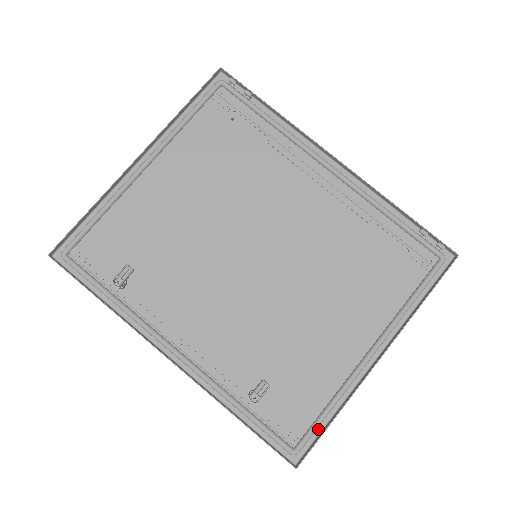
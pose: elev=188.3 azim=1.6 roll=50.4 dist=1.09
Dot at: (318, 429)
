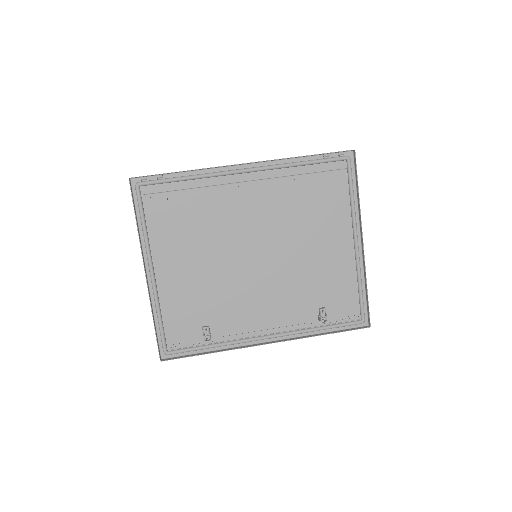
Dot at: (364, 301)
